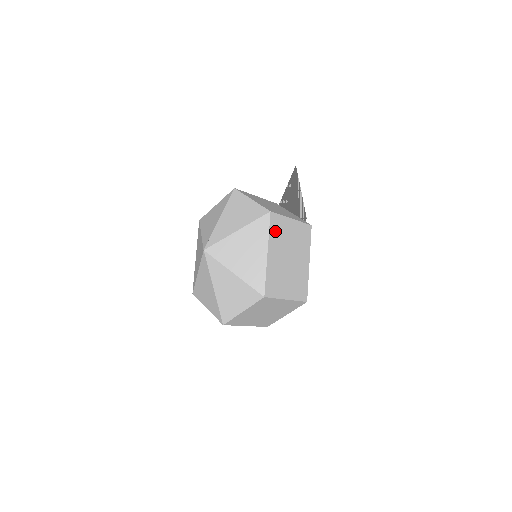
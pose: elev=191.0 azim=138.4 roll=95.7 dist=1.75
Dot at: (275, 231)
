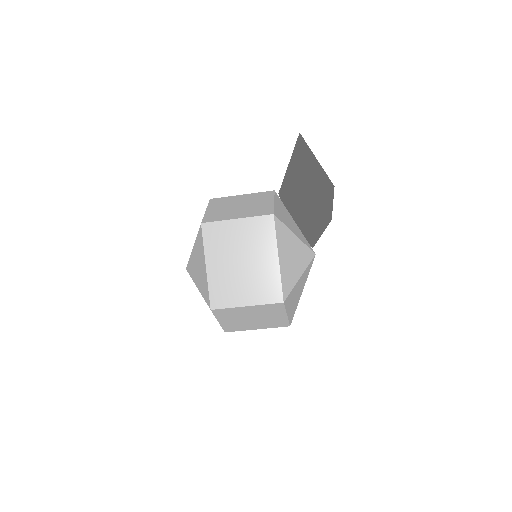
Dot at: (213, 240)
